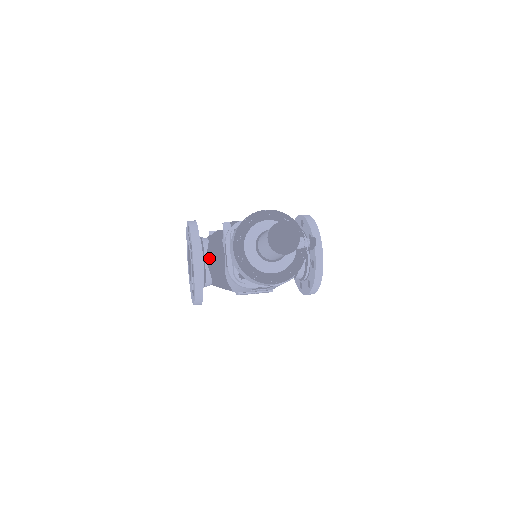
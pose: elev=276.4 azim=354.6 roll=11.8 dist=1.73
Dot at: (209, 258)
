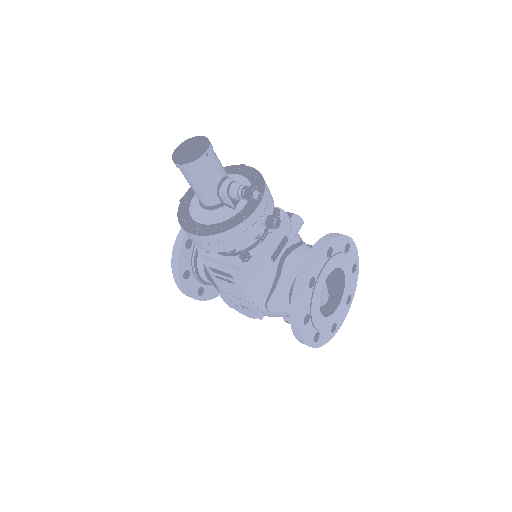
Dot at: occluded
